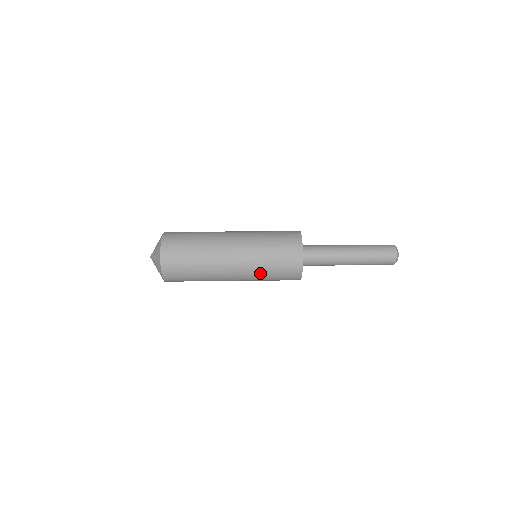
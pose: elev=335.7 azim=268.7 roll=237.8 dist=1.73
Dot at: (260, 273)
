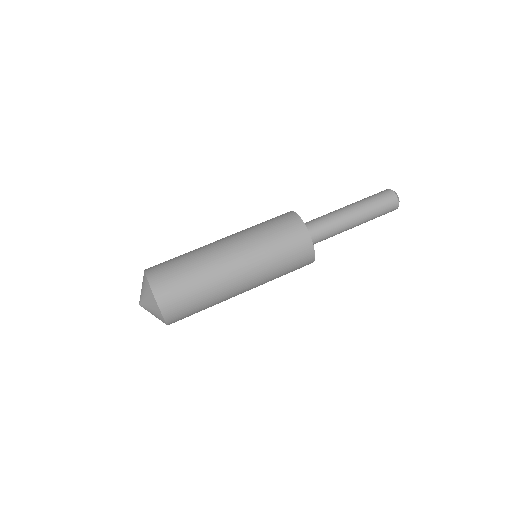
Dot at: occluded
